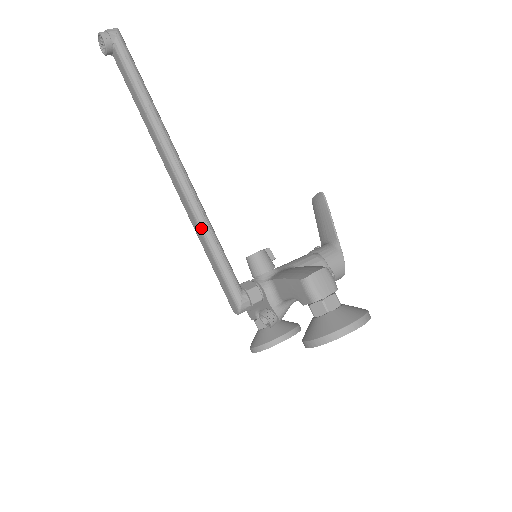
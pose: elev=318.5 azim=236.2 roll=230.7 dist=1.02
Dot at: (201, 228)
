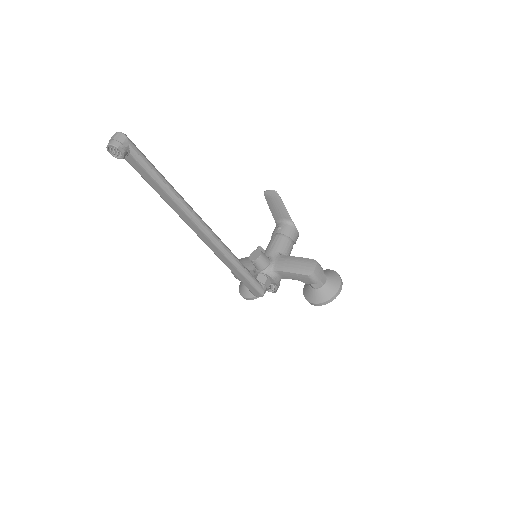
Dot at: (232, 262)
